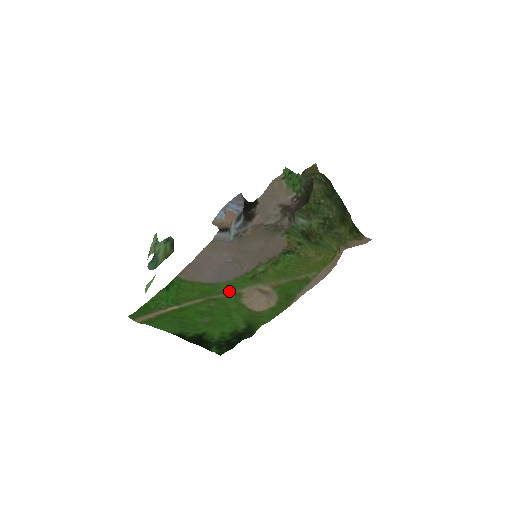
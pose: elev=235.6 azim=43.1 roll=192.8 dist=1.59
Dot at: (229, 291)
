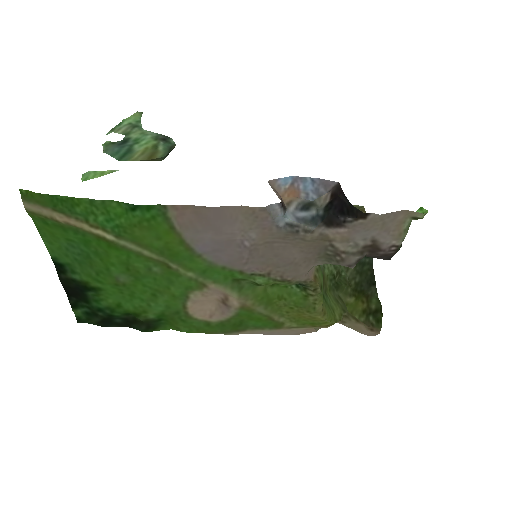
Dot at: (197, 273)
